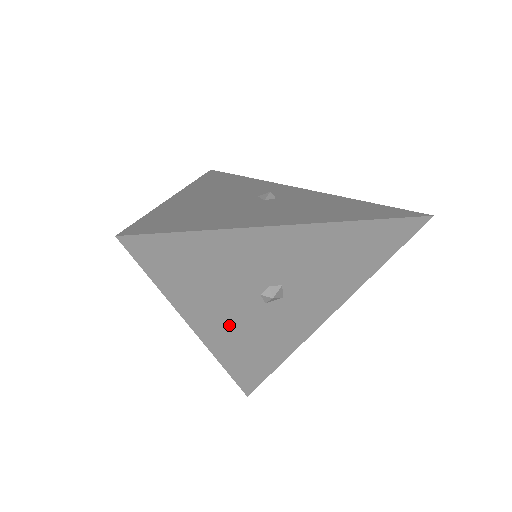
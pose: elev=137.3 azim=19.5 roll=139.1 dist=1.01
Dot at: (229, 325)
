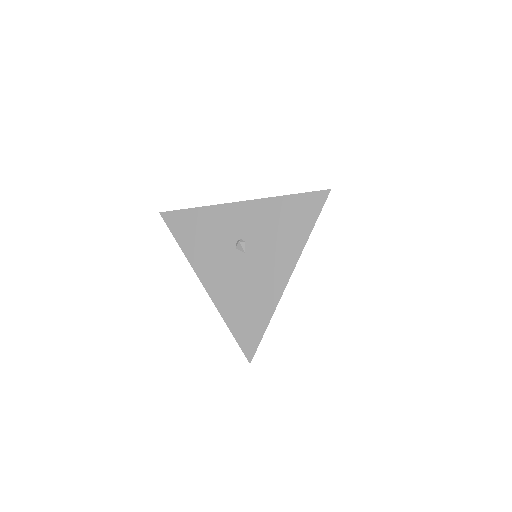
Dot at: occluded
